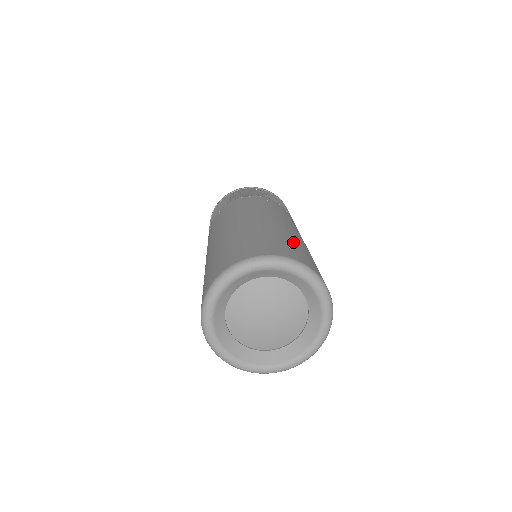
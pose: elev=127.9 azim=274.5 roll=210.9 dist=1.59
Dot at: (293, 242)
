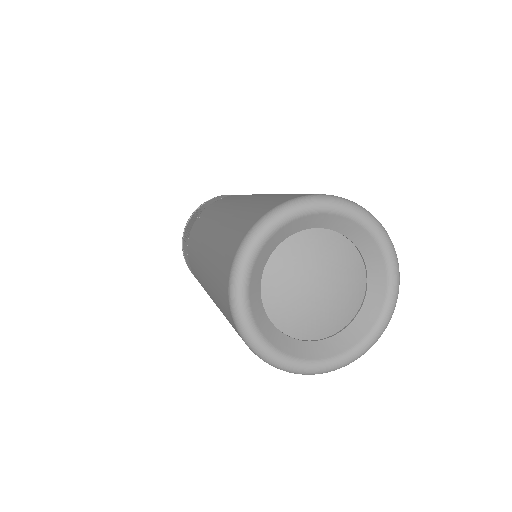
Dot at: occluded
